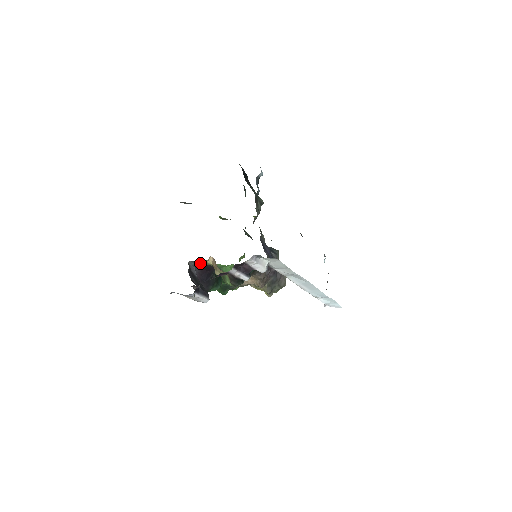
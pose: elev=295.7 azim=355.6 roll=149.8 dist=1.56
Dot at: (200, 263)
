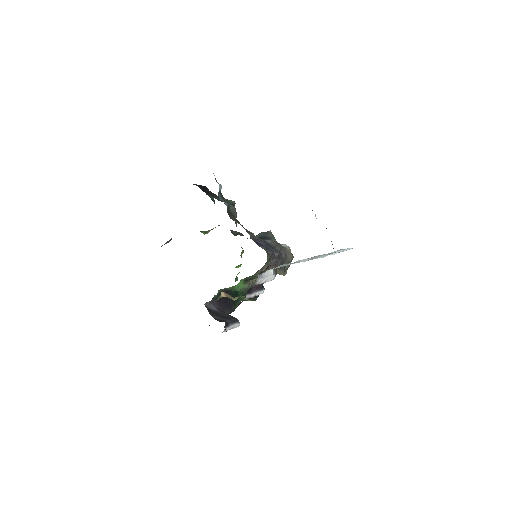
Dot at: (215, 300)
